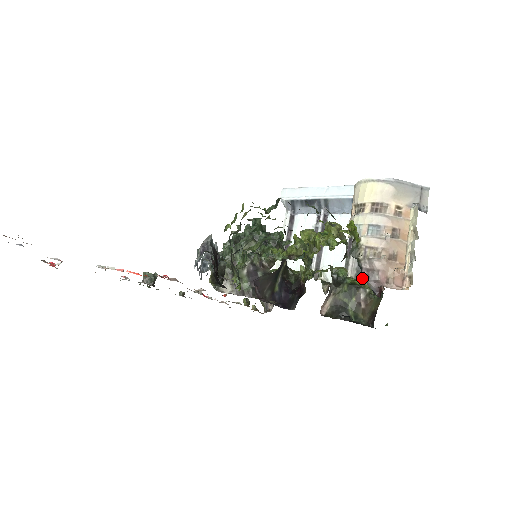
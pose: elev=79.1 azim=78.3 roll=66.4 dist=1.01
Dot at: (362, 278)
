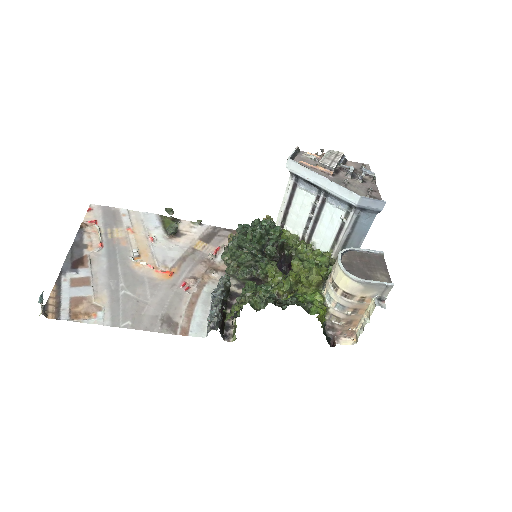
Dot at: occluded
